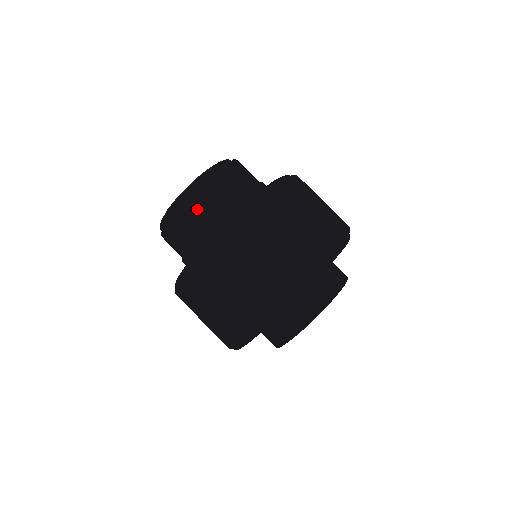
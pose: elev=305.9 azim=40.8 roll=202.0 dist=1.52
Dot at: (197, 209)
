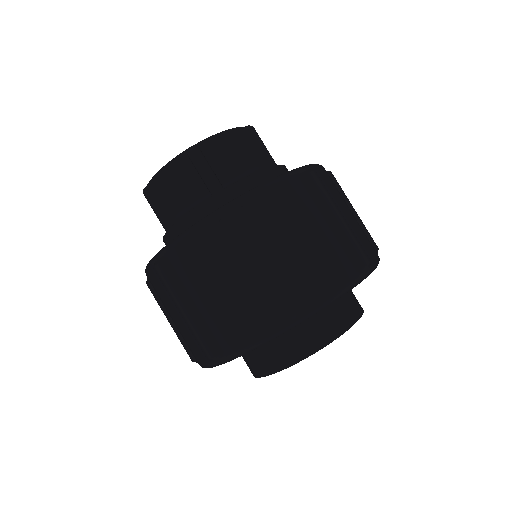
Dot at: (172, 196)
